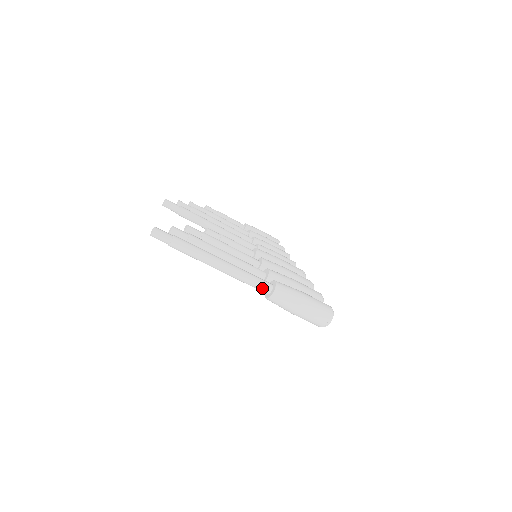
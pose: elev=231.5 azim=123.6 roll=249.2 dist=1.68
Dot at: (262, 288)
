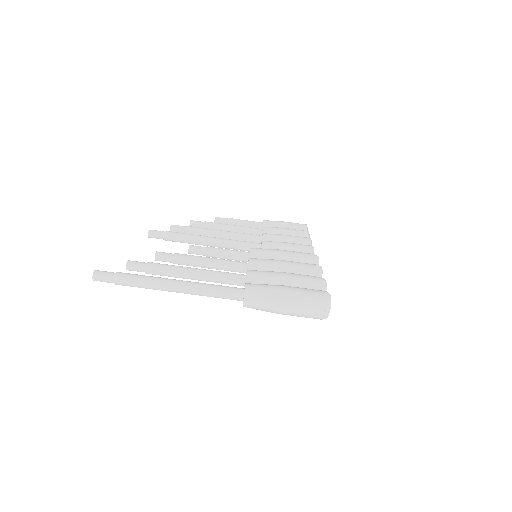
Dot at: (231, 297)
